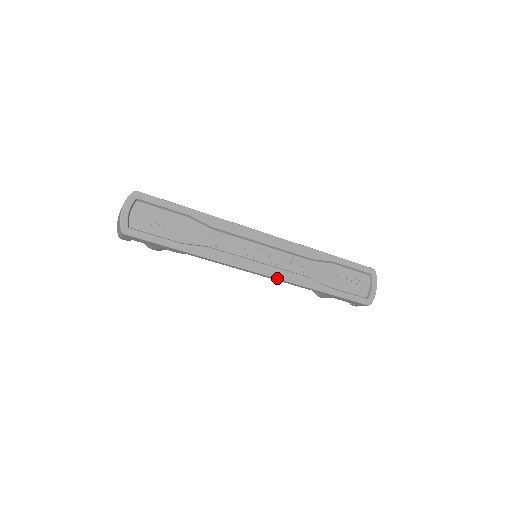
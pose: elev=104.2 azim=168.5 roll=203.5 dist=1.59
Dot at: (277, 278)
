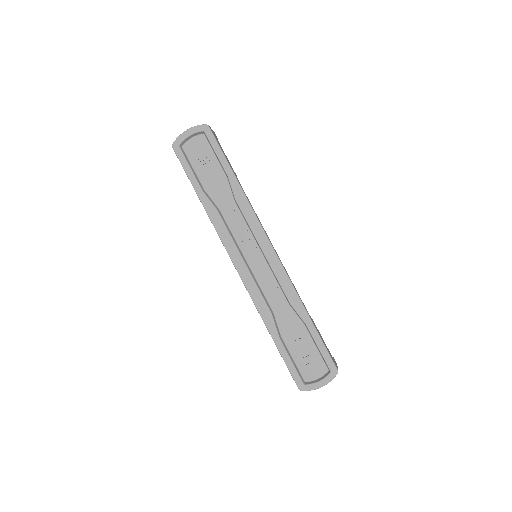
Dot at: (245, 284)
